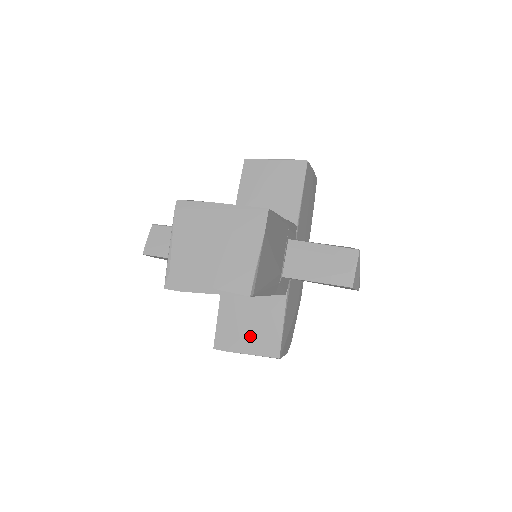
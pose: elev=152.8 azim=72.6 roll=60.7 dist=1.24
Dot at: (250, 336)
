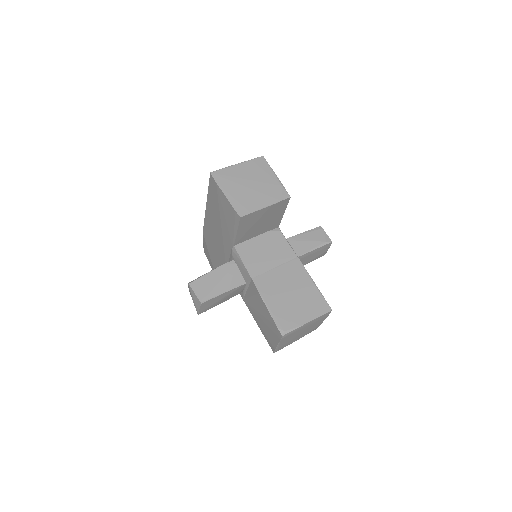
Dot at: occluded
